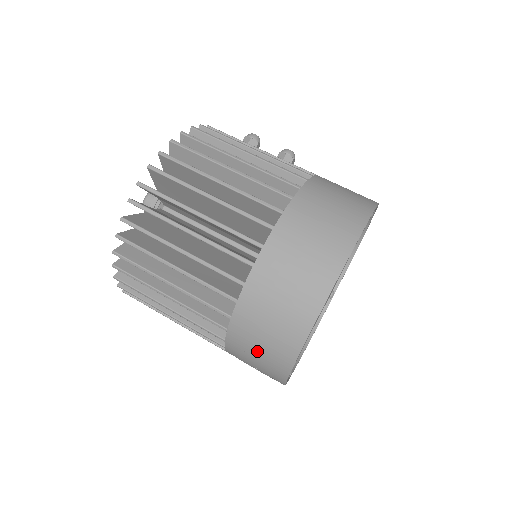
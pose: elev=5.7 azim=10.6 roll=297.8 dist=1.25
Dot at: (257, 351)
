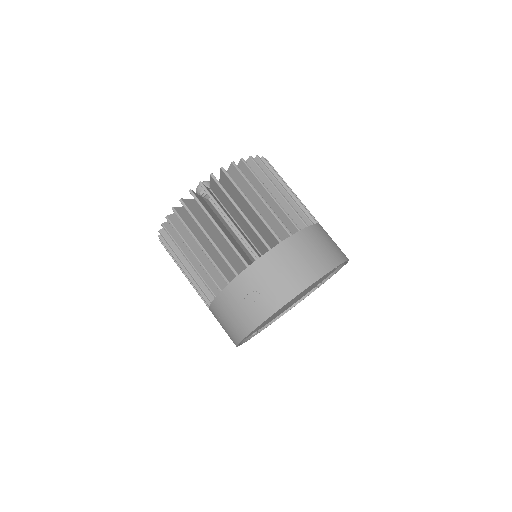
Dot at: (283, 271)
